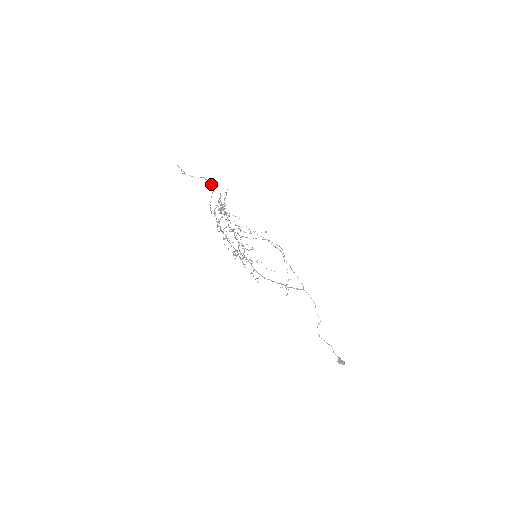
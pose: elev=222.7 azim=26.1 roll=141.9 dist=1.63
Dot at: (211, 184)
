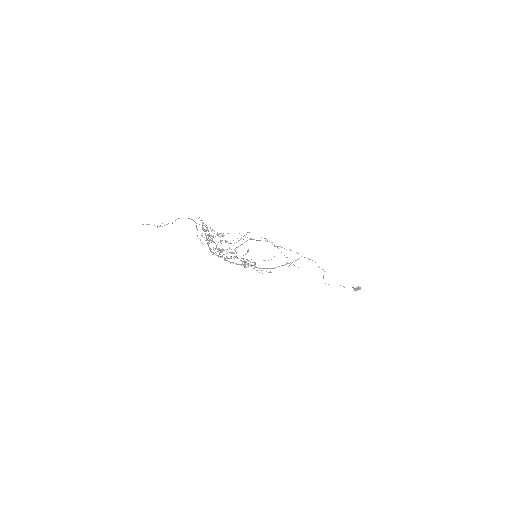
Dot at: (191, 219)
